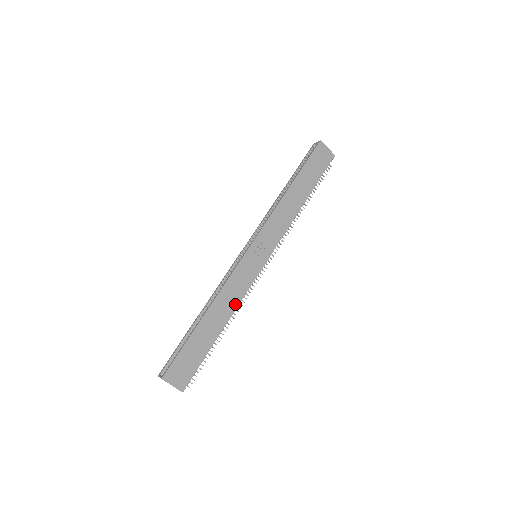
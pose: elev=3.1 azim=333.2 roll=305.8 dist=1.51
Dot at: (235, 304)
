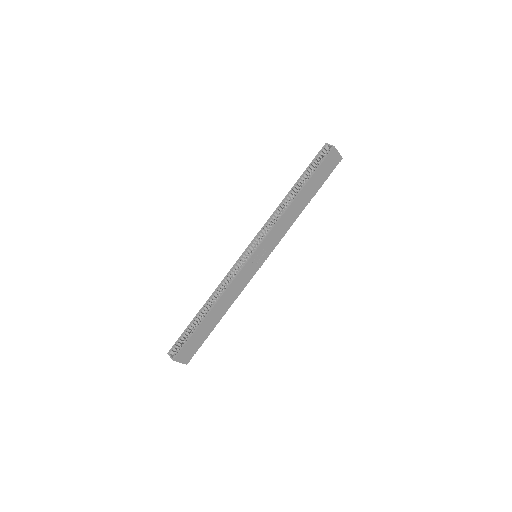
Dot at: (234, 299)
